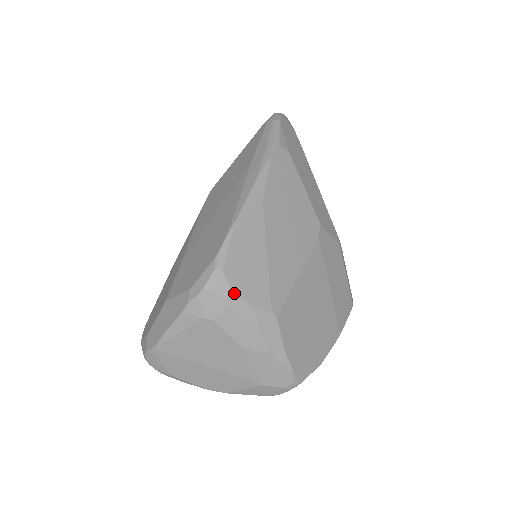
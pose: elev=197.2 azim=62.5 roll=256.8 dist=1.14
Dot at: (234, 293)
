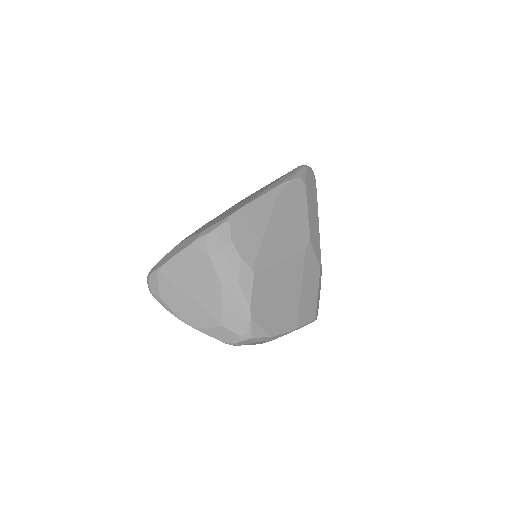
Dot at: (232, 242)
